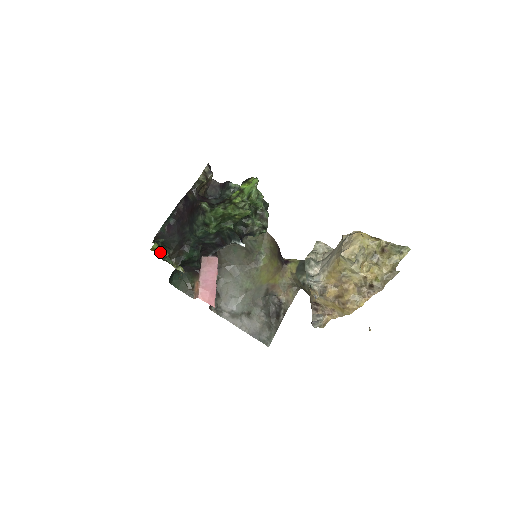
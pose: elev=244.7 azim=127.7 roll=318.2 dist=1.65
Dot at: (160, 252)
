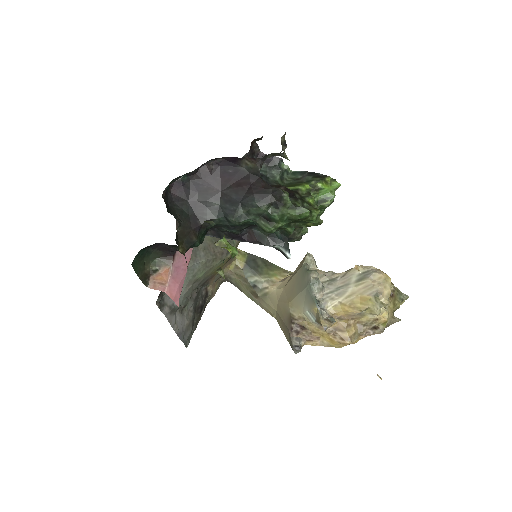
Dot at: (232, 253)
